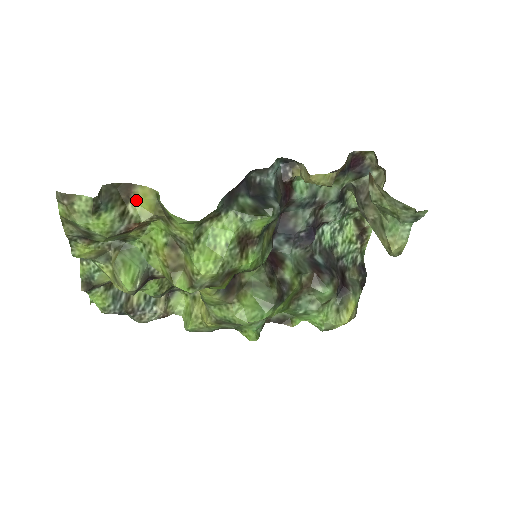
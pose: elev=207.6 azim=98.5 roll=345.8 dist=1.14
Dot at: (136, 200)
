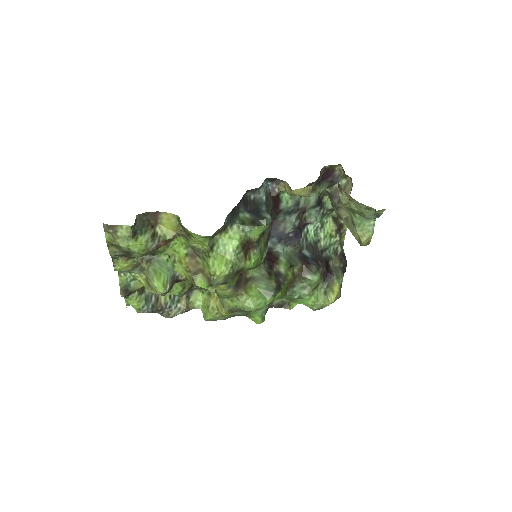
Dot at: (162, 224)
